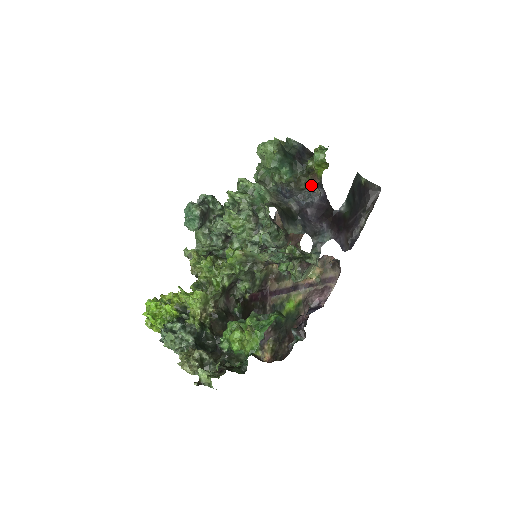
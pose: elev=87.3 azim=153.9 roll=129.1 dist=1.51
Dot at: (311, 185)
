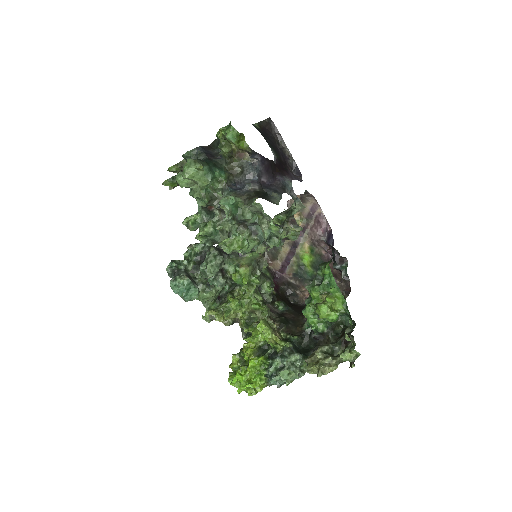
Dot at: (243, 162)
